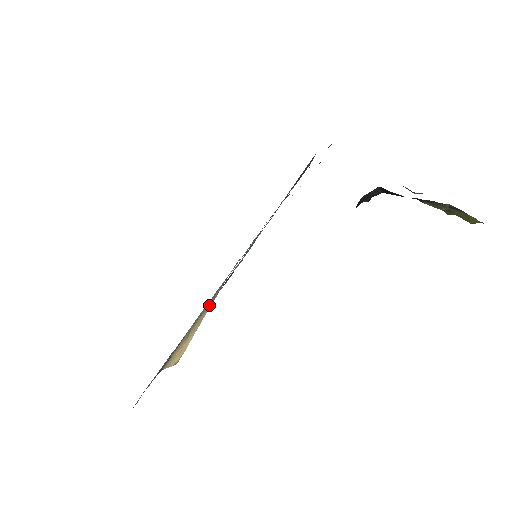
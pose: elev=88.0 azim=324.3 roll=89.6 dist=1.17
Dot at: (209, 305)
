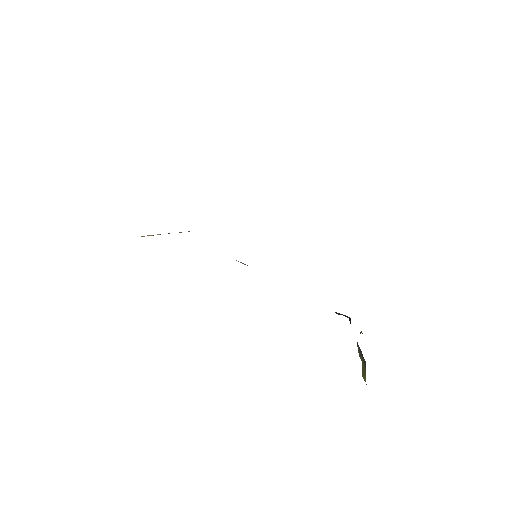
Dot at: occluded
